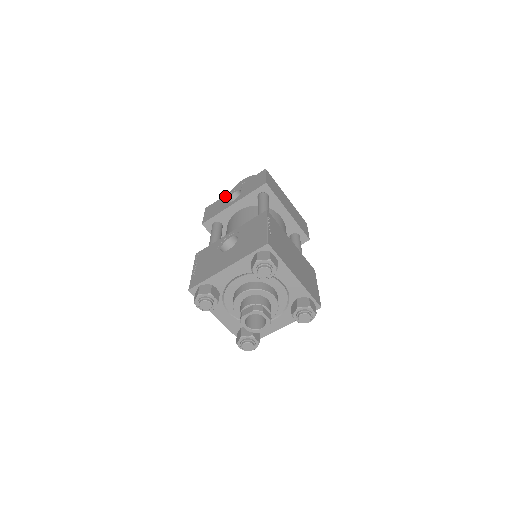
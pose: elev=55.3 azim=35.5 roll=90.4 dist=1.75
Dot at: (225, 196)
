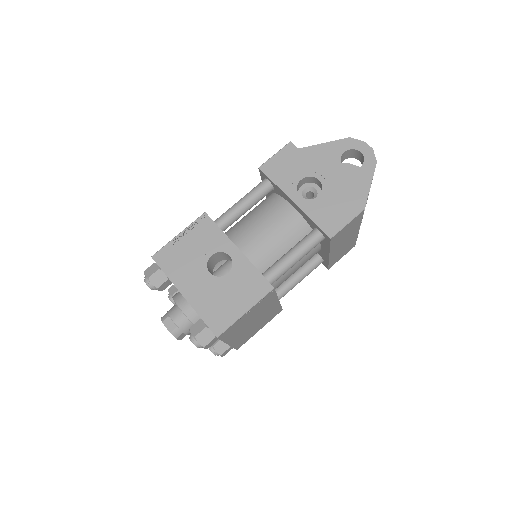
Dot at: (312, 166)
